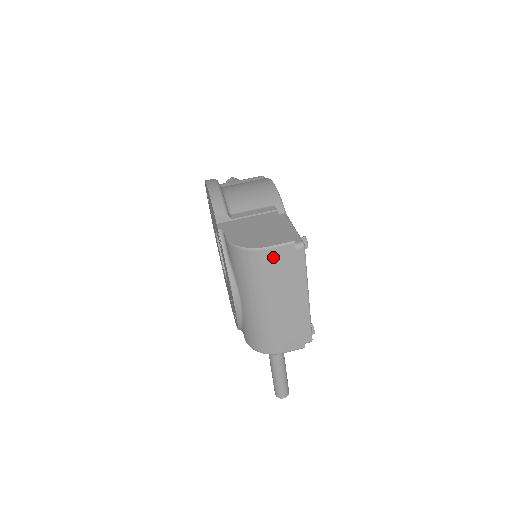
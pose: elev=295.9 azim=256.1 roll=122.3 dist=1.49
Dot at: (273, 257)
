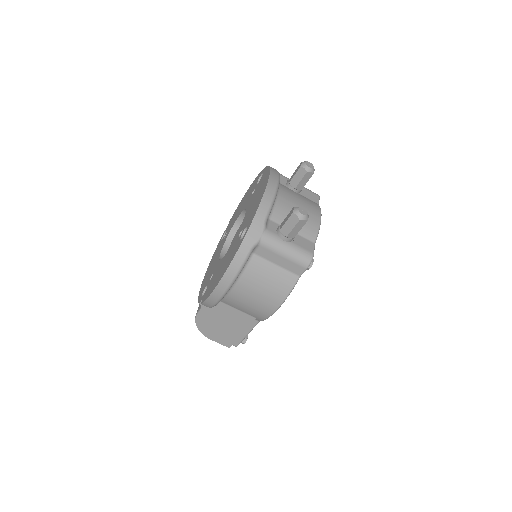
Dot at: occluded
